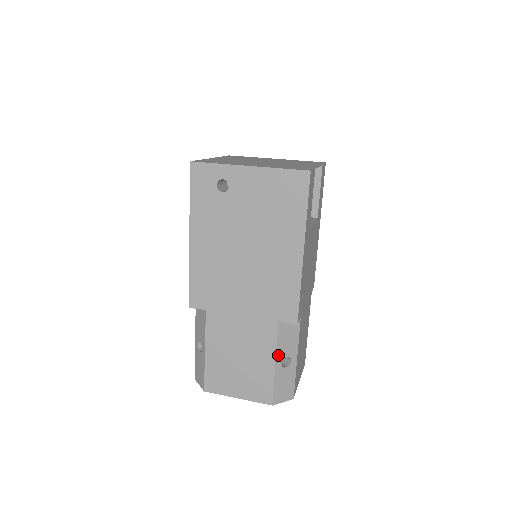
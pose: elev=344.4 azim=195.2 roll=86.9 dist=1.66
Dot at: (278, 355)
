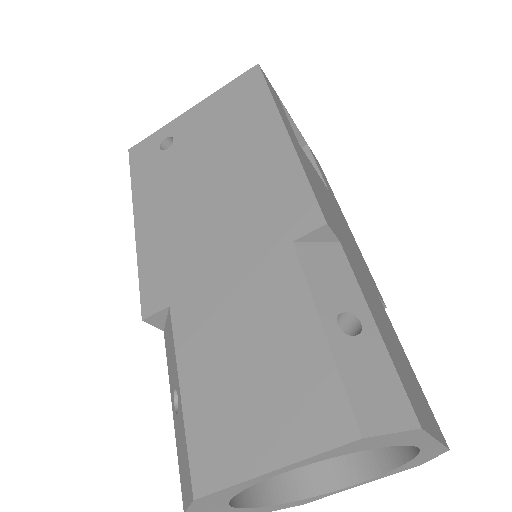
Dot at: (320, 305)
